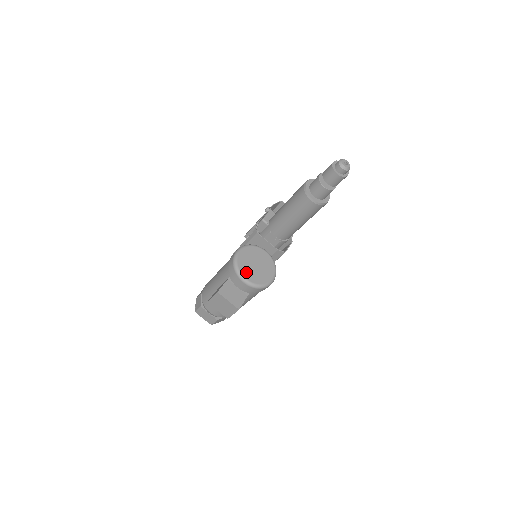
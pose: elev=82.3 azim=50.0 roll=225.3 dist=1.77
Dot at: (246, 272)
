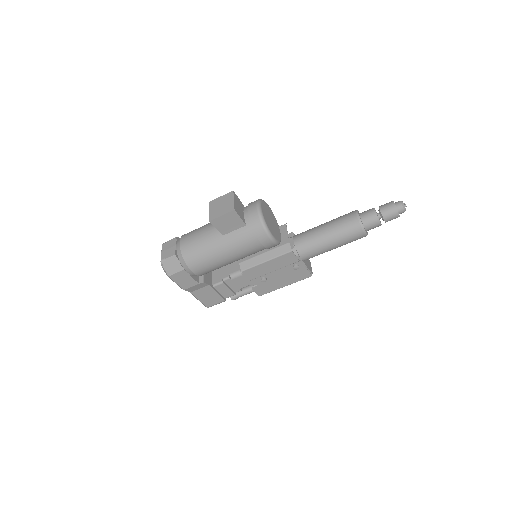
Dot at: (264, 208)
